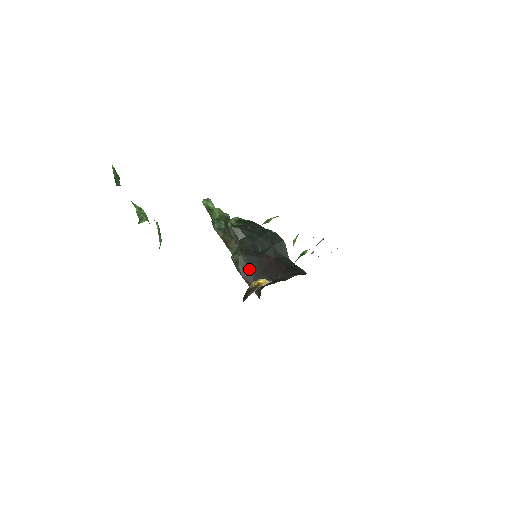
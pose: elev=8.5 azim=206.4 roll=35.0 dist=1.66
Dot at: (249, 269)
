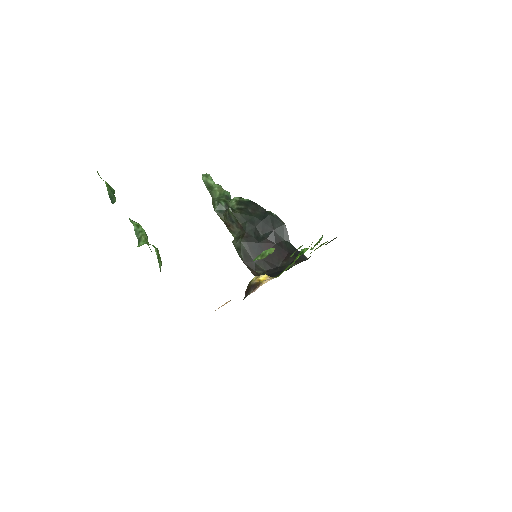
Dot at: (251, 256)
